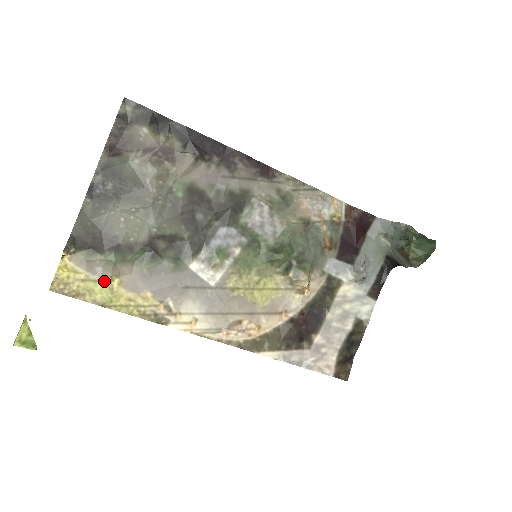
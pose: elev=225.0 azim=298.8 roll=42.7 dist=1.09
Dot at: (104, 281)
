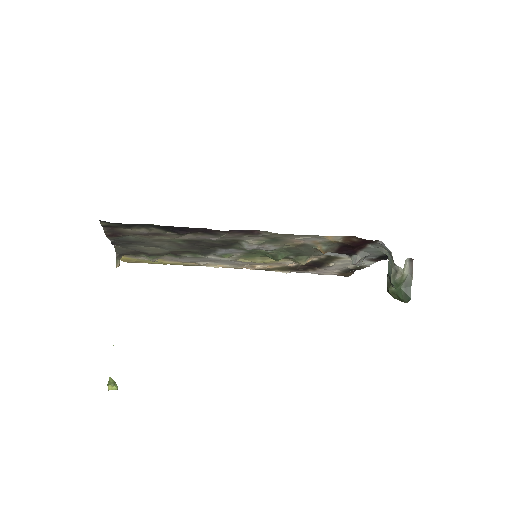
Dot at: occluded
